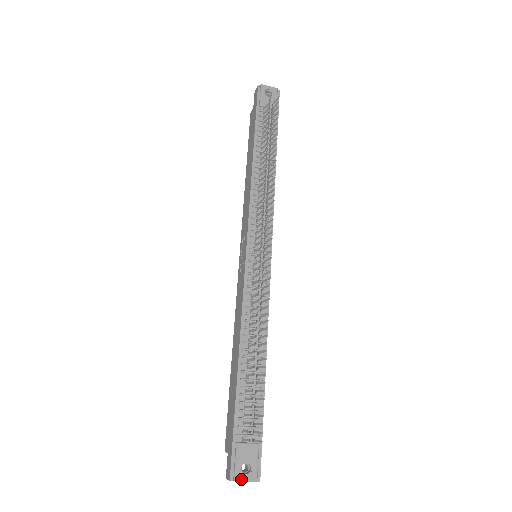
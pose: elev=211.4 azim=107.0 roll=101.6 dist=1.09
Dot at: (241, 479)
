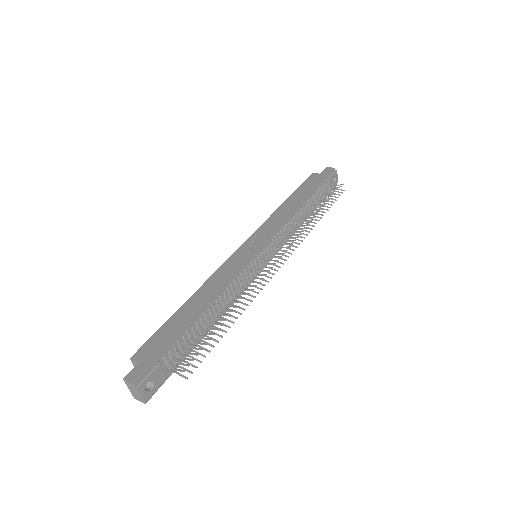
Dot at: (141, 390)
